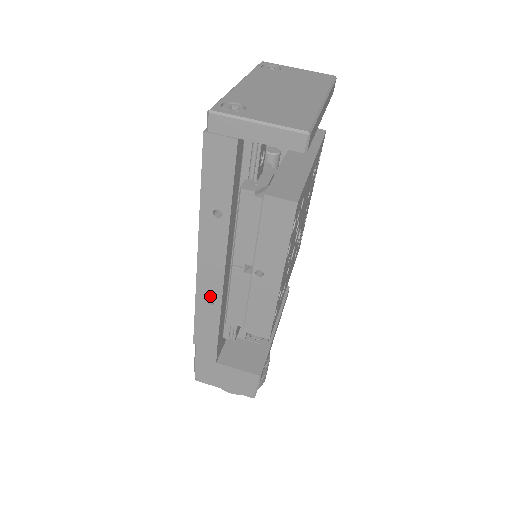
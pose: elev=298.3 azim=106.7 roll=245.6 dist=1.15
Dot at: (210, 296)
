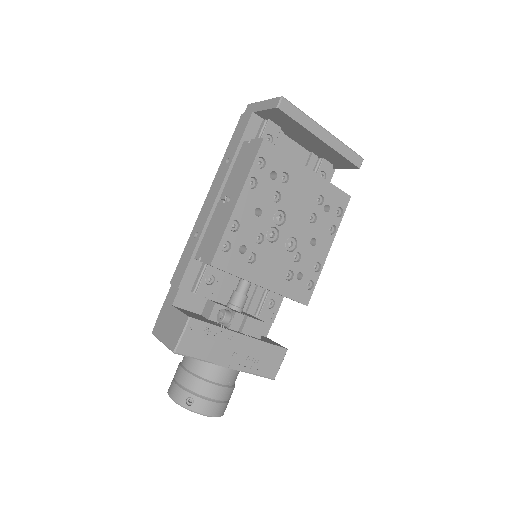
Dot at: (198, 230)
